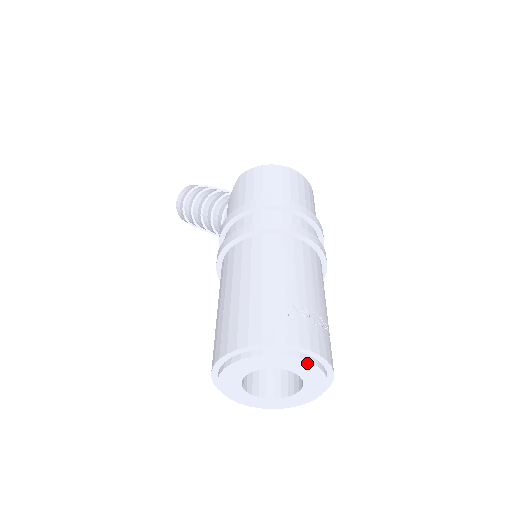
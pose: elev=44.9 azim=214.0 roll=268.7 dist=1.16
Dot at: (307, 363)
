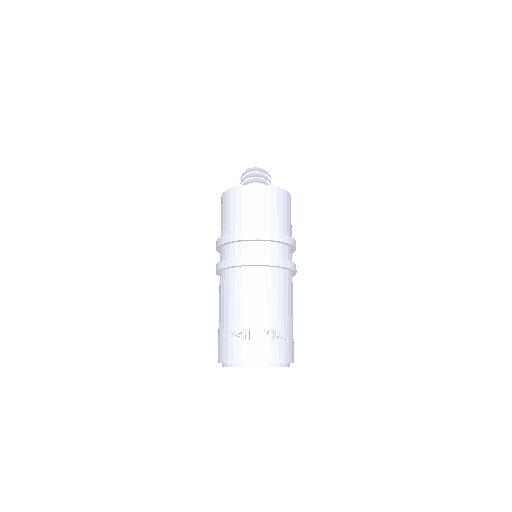
Dot at: occluded
